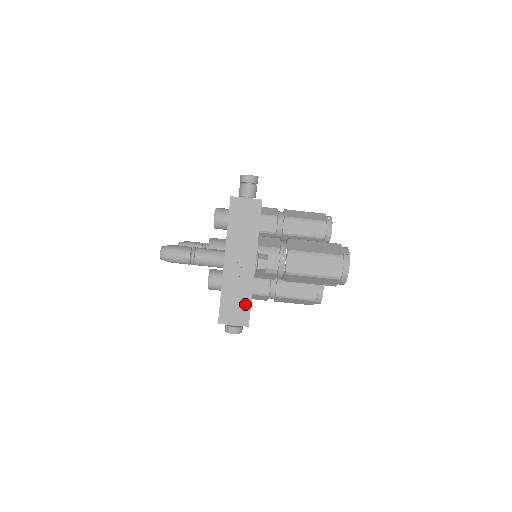
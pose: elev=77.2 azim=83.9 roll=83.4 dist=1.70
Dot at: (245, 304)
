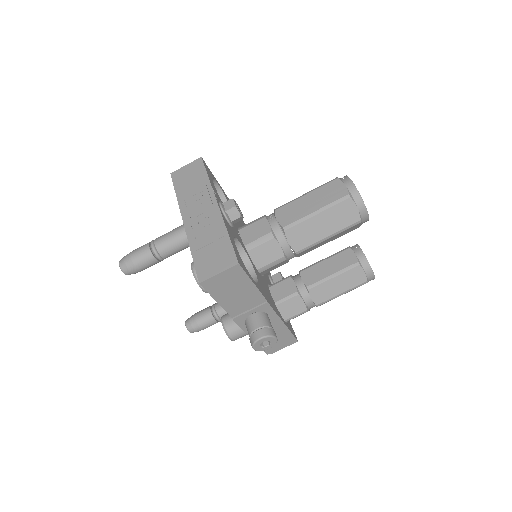
Dot at: (223, 244)
